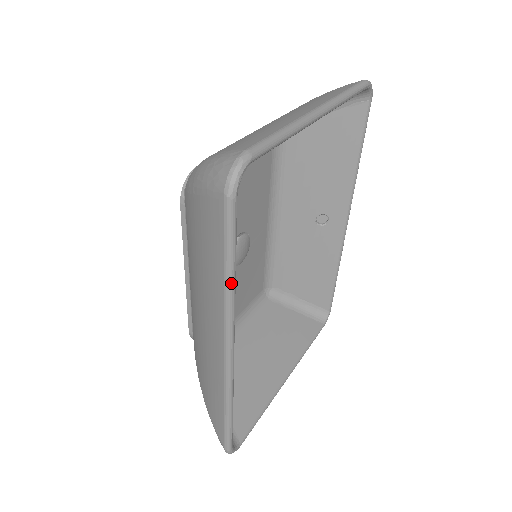
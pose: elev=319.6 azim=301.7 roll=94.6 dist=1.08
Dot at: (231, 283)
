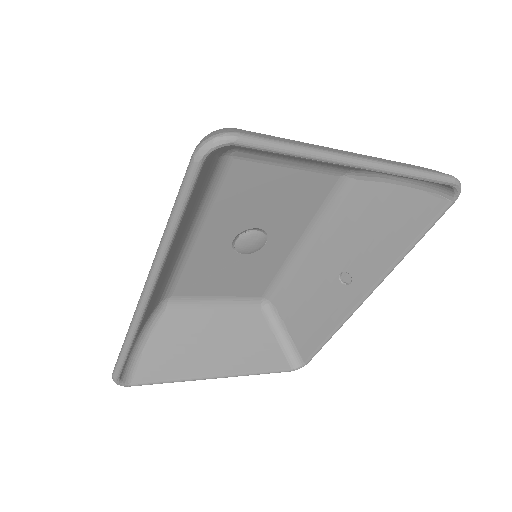
Dot at: (168, 235)
